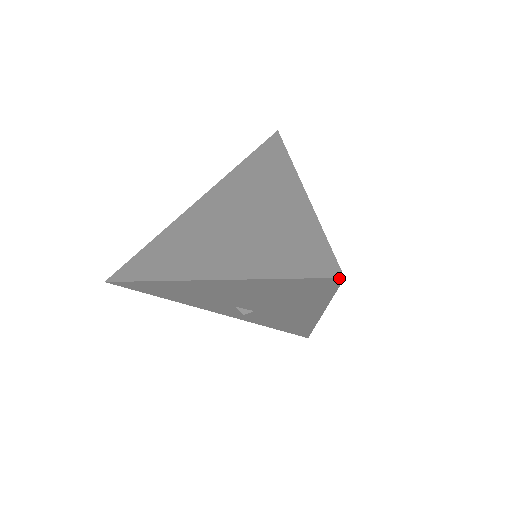
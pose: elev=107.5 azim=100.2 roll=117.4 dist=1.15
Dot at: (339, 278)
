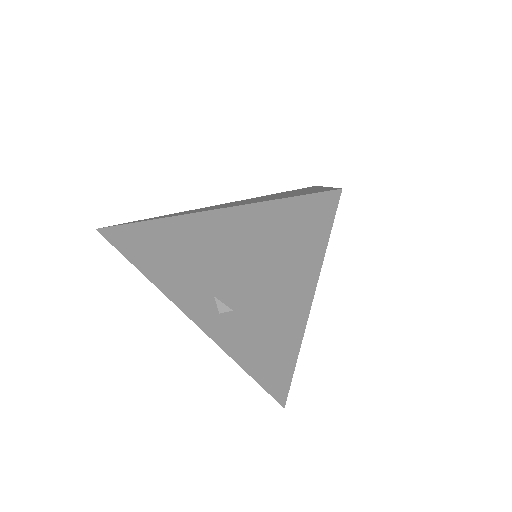
Dot at: (336, 191)
